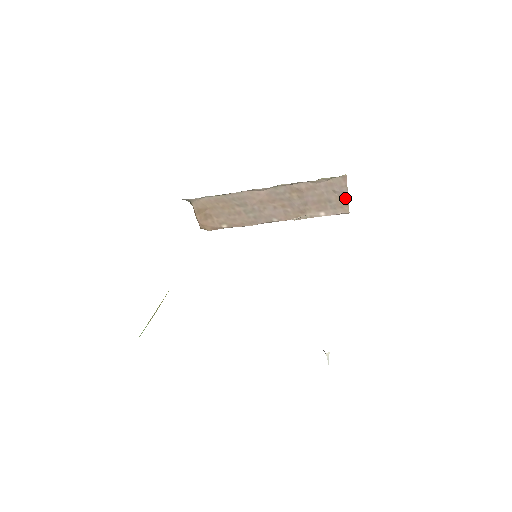
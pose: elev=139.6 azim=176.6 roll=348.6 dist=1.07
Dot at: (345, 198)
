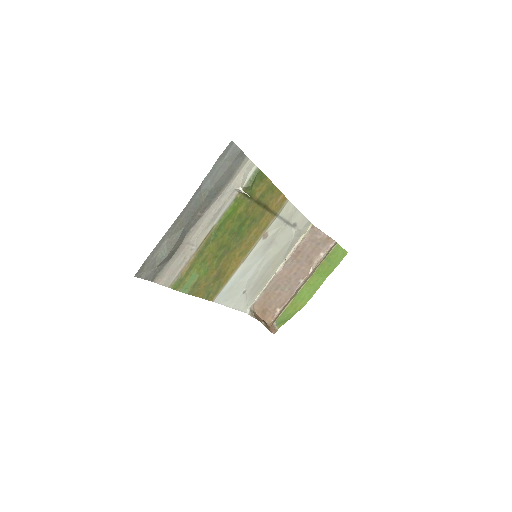
Dot at: (325, 236)
